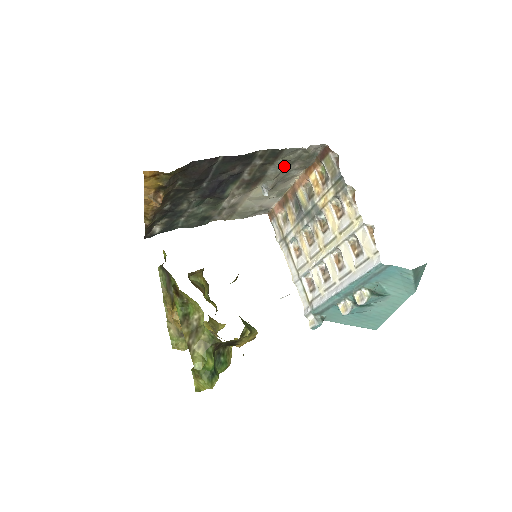
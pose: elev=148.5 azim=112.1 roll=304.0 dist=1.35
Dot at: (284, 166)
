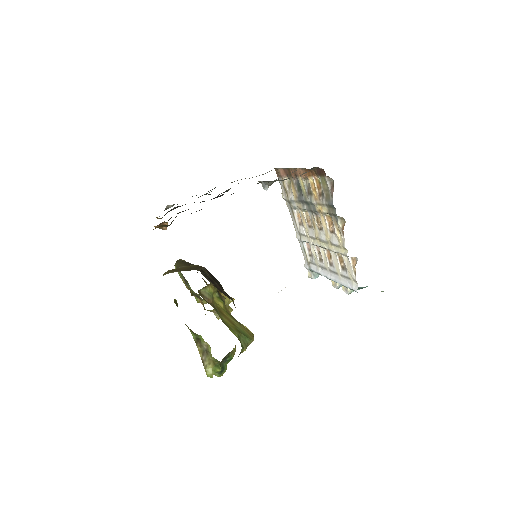
Dot at: occluded
